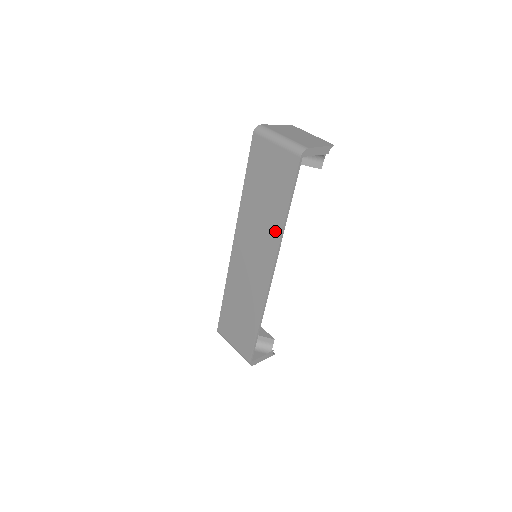
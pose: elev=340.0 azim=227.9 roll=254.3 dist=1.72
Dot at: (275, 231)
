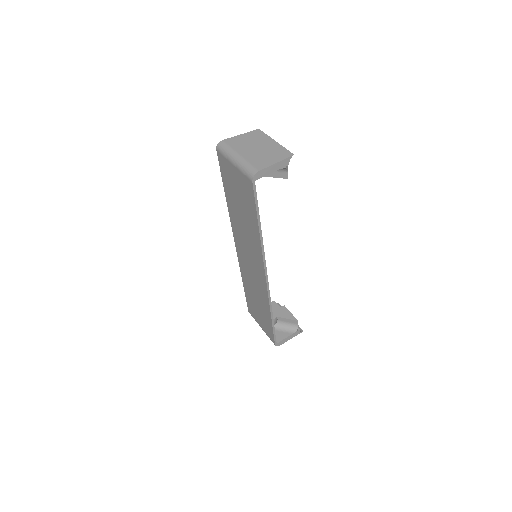
Dot at: (256, 243)
